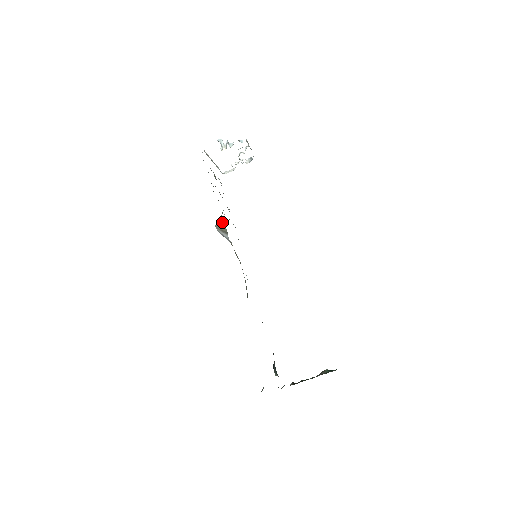
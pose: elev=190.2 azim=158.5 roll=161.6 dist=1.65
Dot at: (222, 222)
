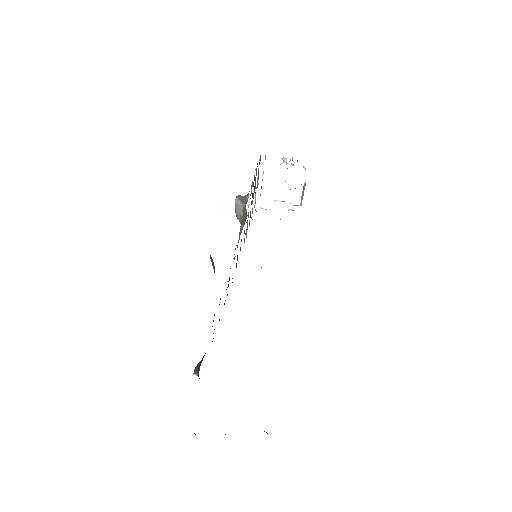
Dot at: (247, 194)
